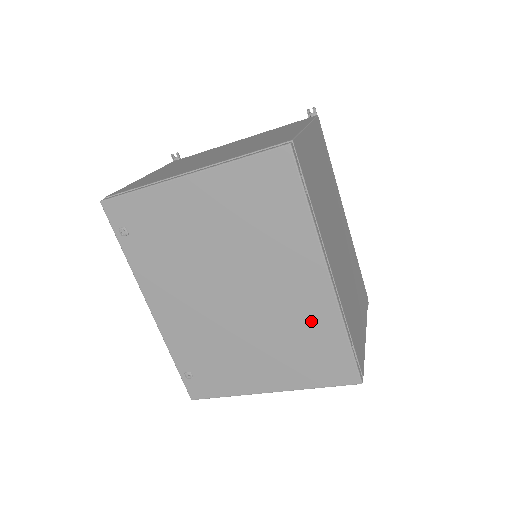
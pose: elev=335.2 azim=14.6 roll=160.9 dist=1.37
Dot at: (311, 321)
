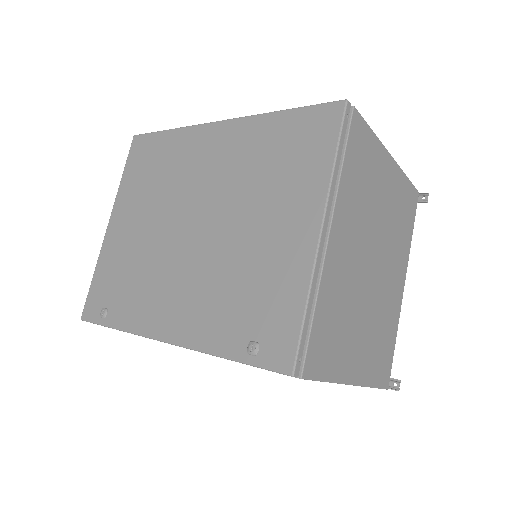
Dot at: (251, 148)
